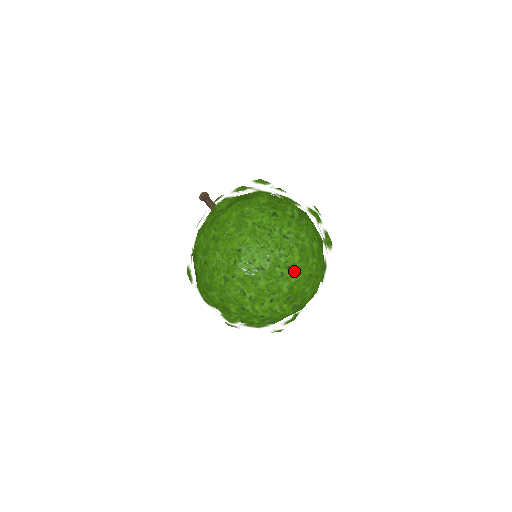
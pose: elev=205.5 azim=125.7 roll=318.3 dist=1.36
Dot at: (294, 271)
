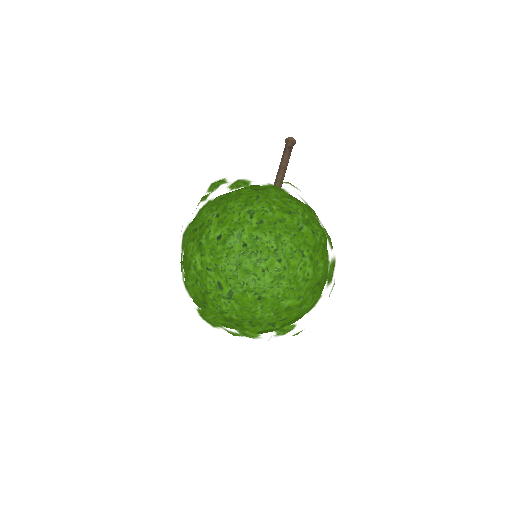
Dot at: (219, 308)
